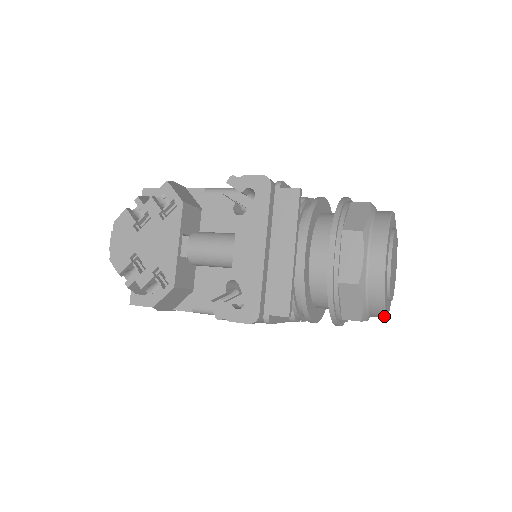
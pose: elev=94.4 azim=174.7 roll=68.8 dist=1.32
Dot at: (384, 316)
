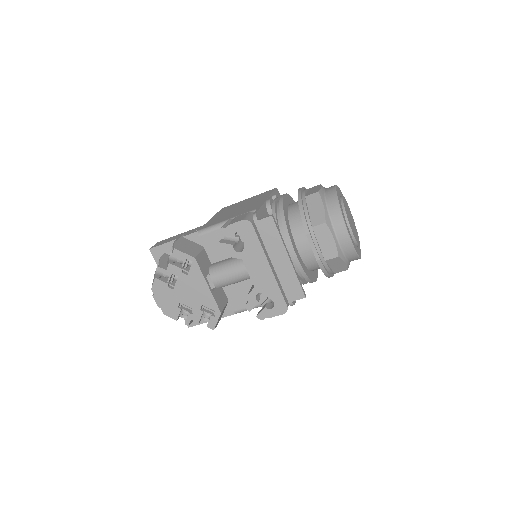
Dot at: (360, 258)
